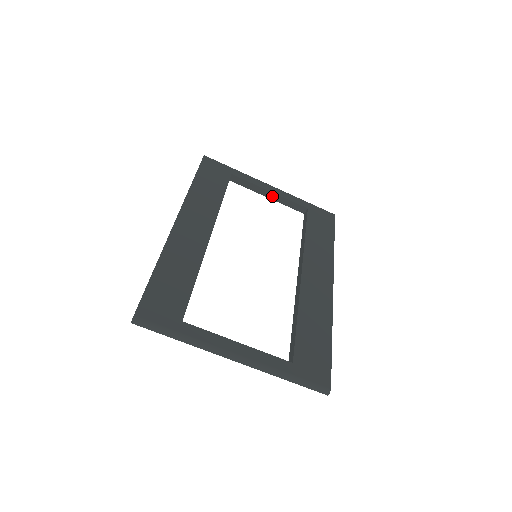
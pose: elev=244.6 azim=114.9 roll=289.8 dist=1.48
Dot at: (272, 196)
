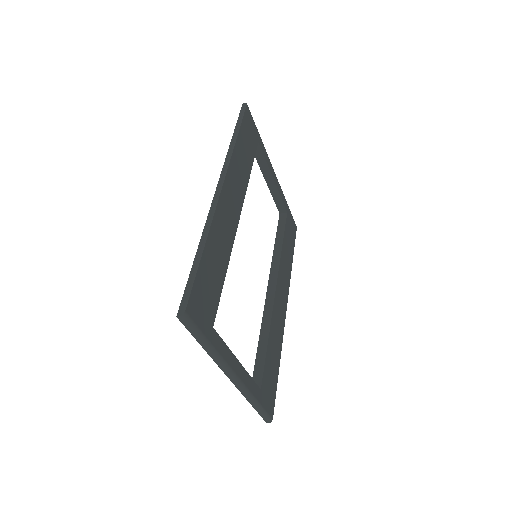
Dot at: (271, 184)
